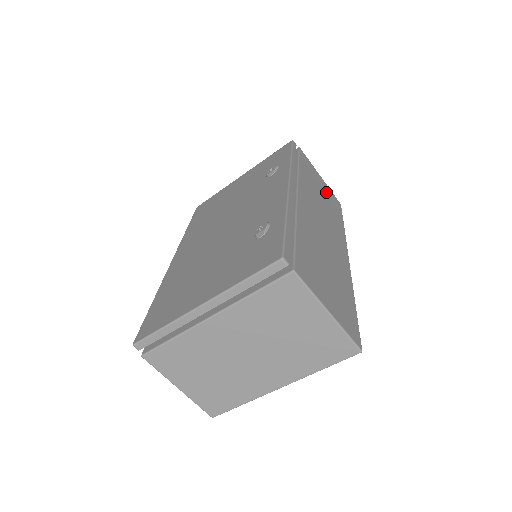
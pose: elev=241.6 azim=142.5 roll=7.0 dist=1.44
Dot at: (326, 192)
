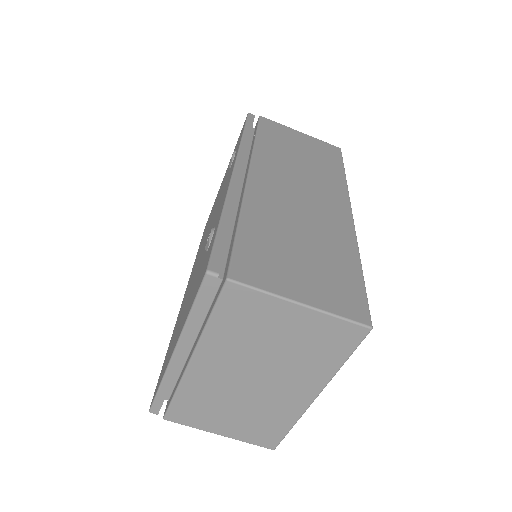
Dot at: (310, 146)
